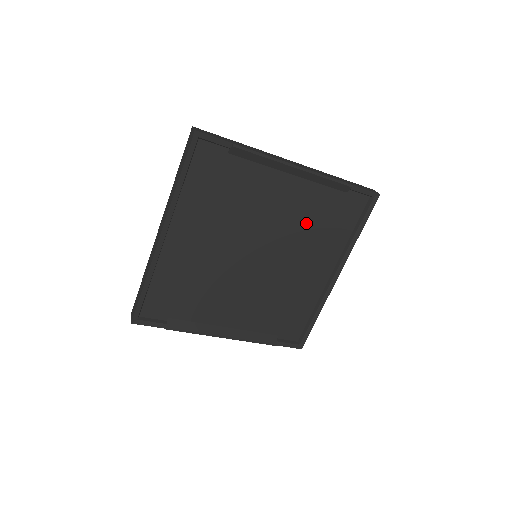
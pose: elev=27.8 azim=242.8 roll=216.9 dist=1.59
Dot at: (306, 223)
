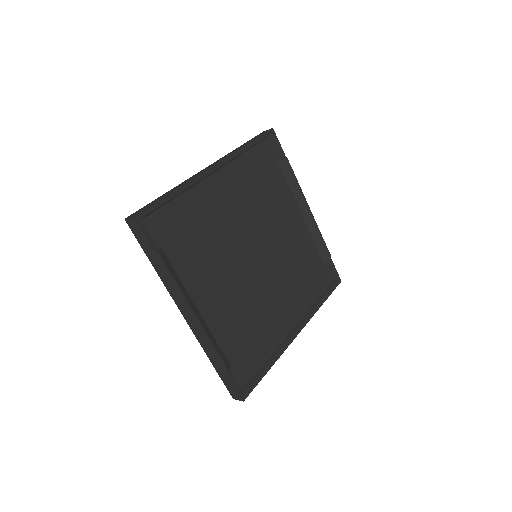
Dot at: (295, 262)
